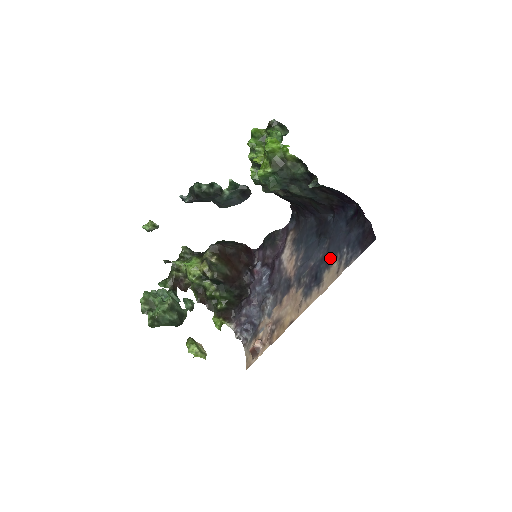
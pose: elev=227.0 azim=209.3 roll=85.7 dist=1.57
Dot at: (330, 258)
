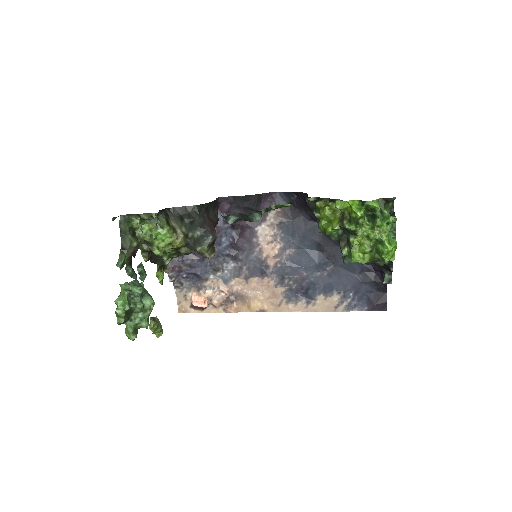
Dot at: (331, 288)
